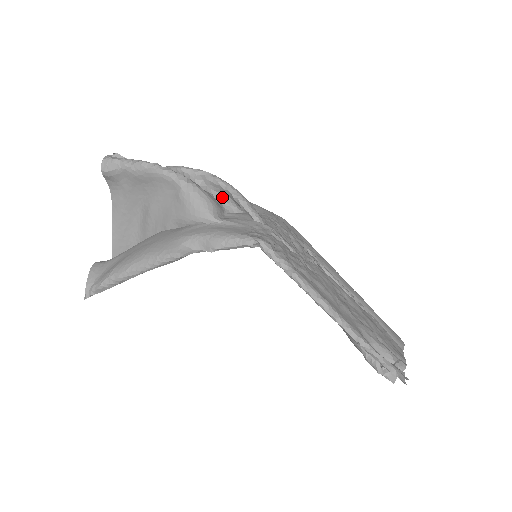
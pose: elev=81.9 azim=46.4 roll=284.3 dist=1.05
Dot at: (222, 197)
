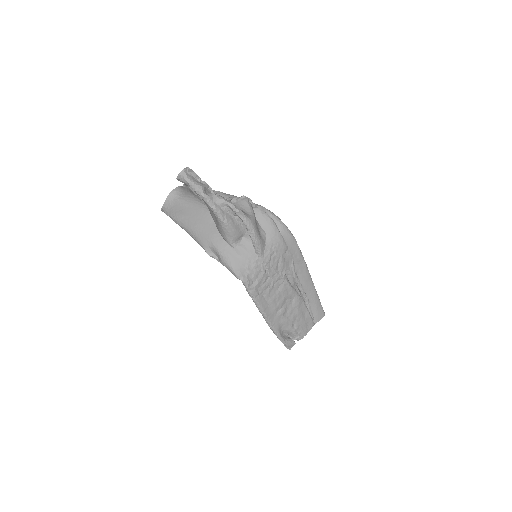
Dot at: occluded
